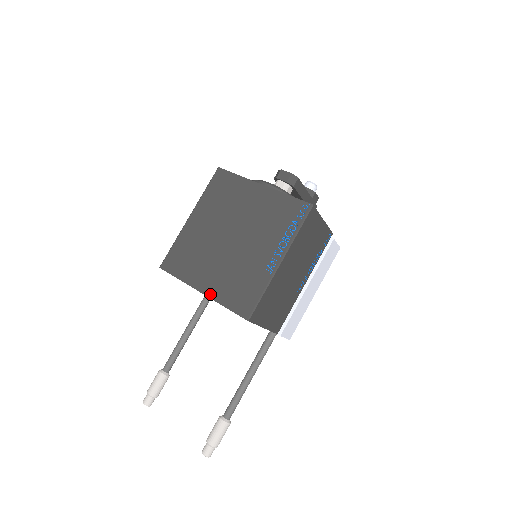
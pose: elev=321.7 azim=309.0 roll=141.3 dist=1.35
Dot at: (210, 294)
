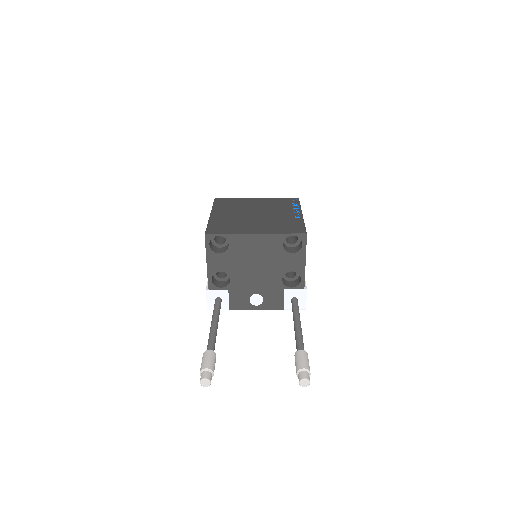
Dot at: (265, 232)
